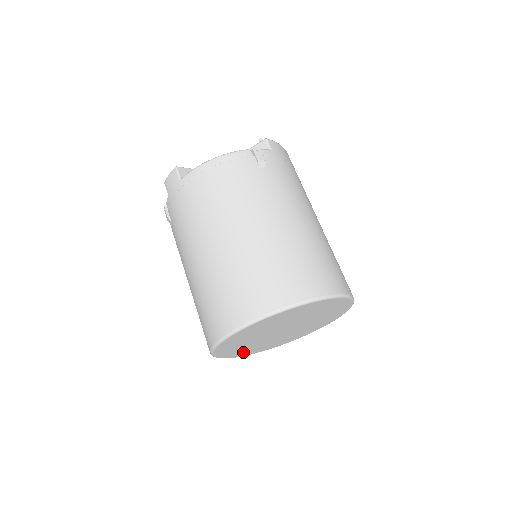
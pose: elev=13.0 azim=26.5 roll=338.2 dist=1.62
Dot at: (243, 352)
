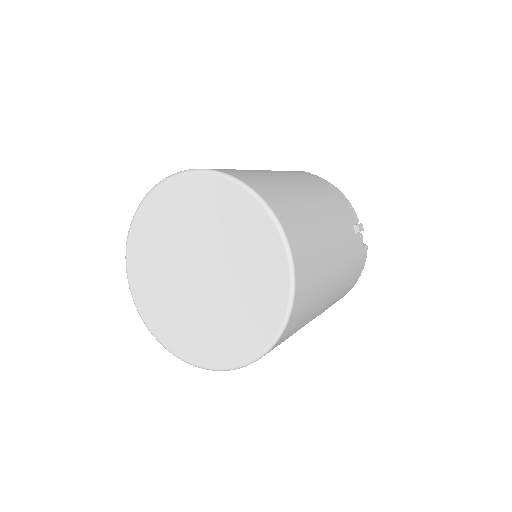
Dot at: (141, 253)
